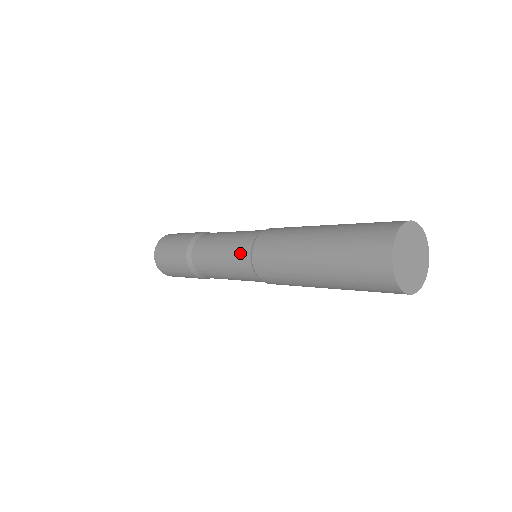
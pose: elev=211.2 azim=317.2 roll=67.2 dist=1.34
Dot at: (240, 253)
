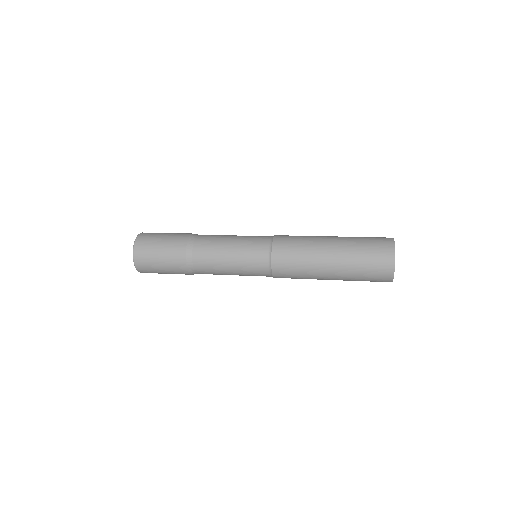
Dot at: (258, 241)
